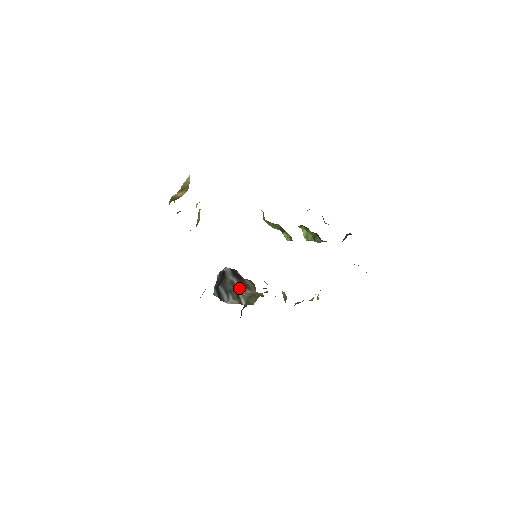
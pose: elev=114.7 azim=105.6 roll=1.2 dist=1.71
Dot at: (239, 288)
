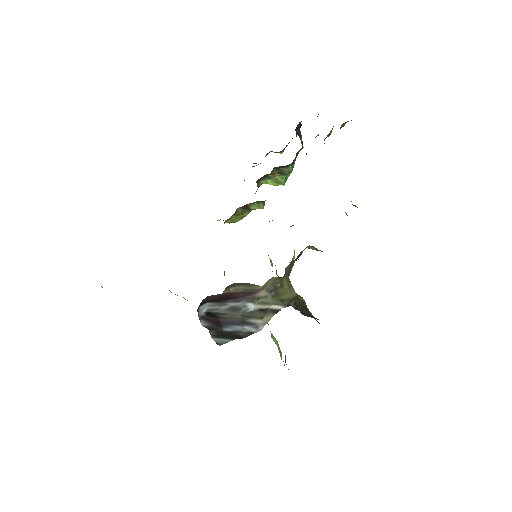
Dot at: (248, 304)
